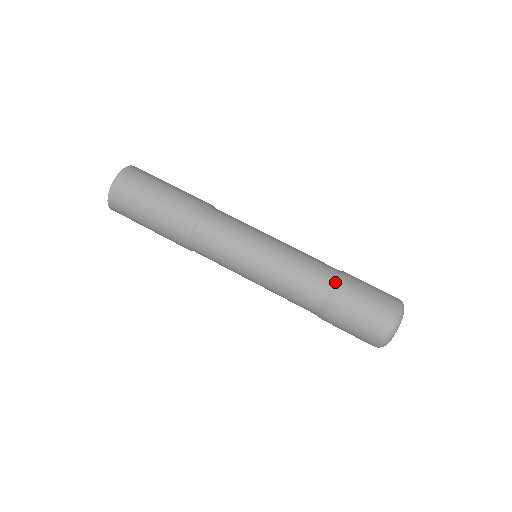
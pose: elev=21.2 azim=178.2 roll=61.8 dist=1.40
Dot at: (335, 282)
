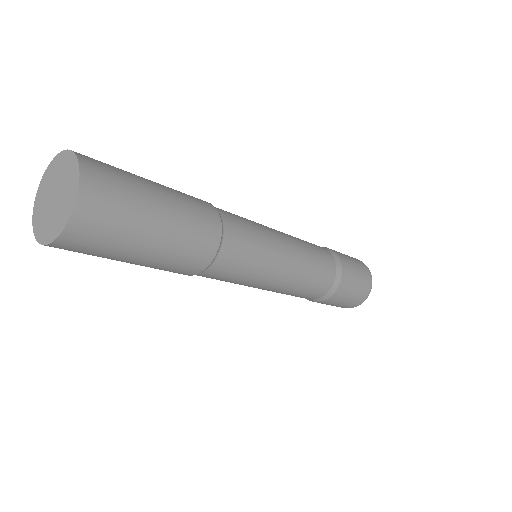
Dot at: (338, 273)
